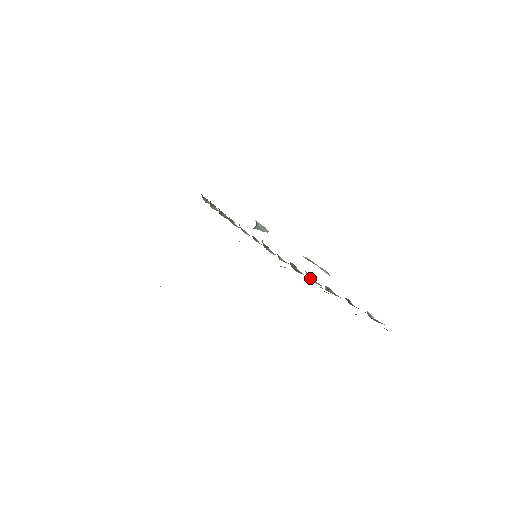
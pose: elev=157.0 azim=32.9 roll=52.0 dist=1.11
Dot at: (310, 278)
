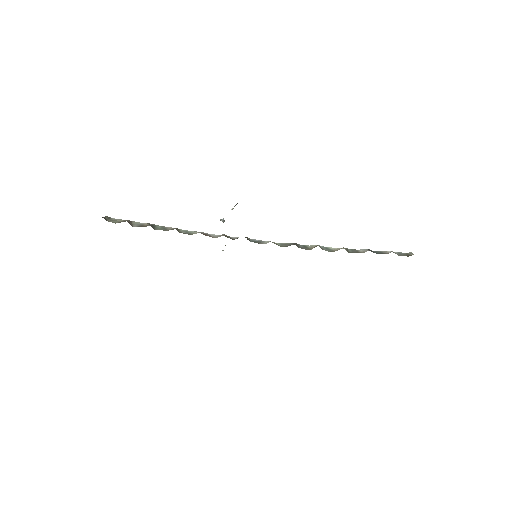
Dot at: (321, 248)
